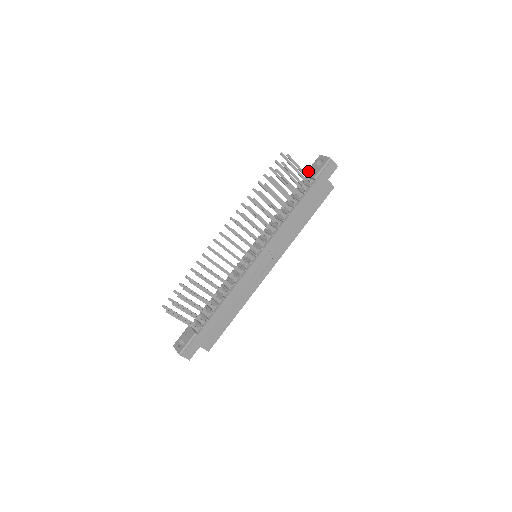
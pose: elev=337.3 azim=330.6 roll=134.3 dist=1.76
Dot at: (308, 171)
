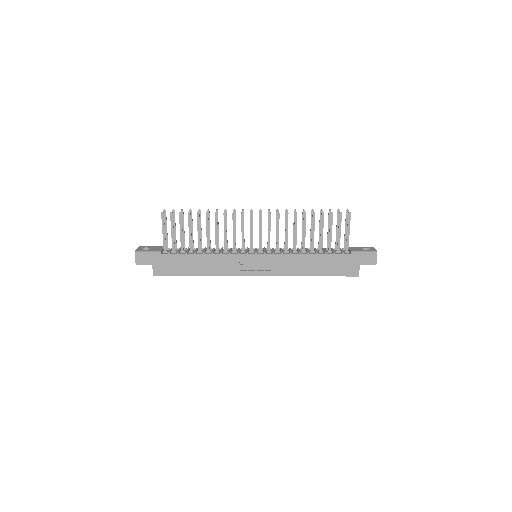
Dot at: occluded
